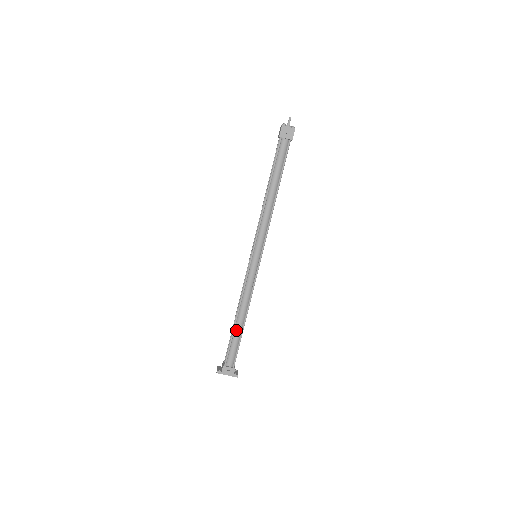
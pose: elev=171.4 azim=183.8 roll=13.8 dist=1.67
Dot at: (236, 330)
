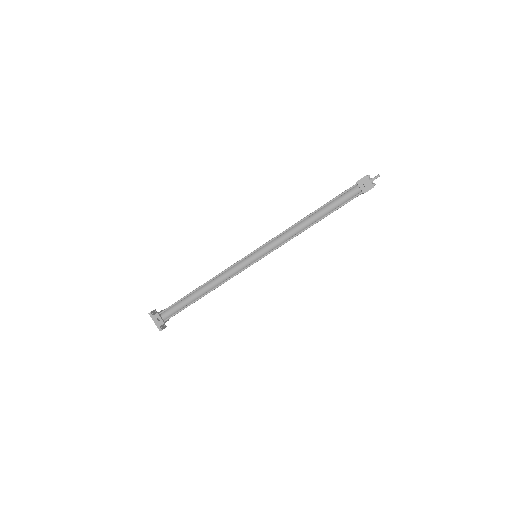
Dot at: (191, 296)
